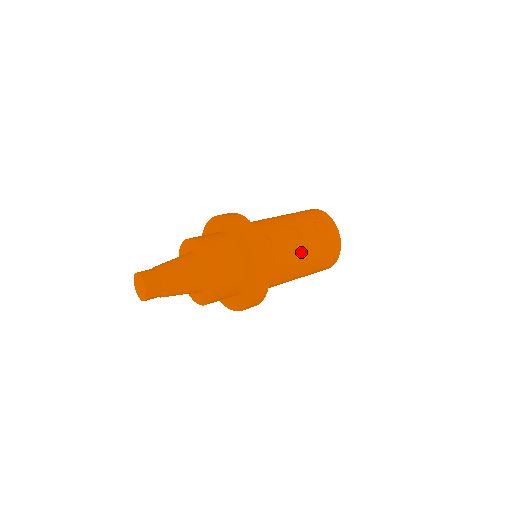
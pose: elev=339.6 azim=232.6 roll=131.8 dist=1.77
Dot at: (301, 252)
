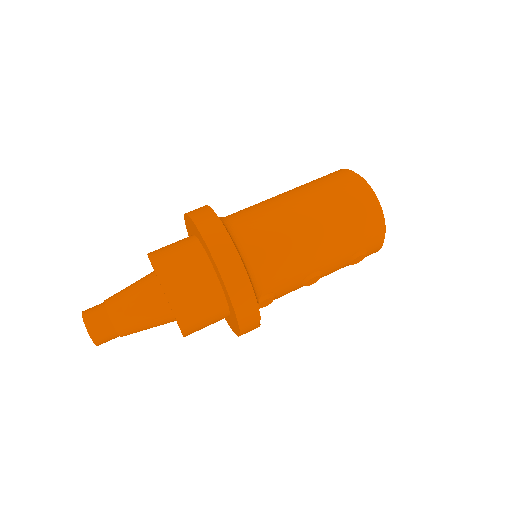
Dot at: occluded
